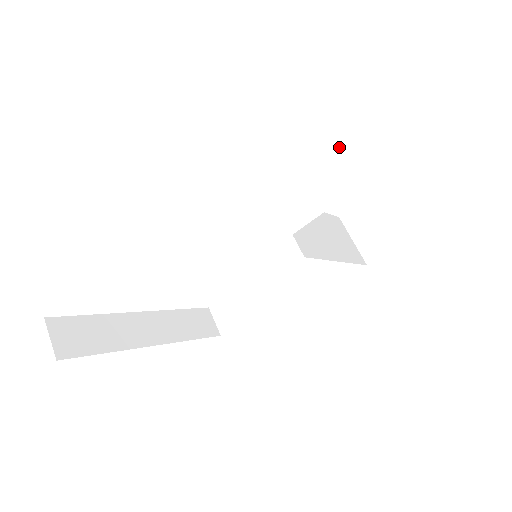
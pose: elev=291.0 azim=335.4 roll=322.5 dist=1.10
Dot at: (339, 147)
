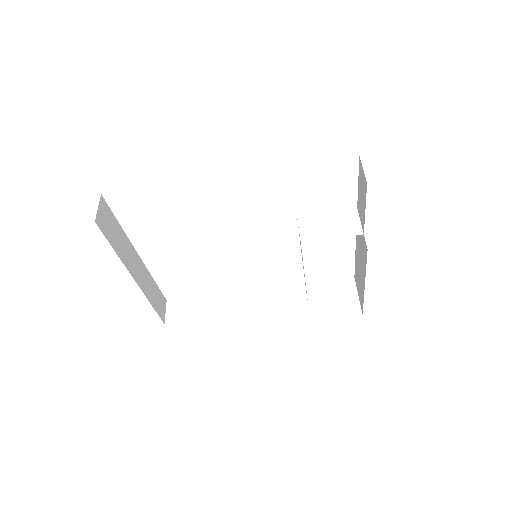
Dot at: (354, 211)
